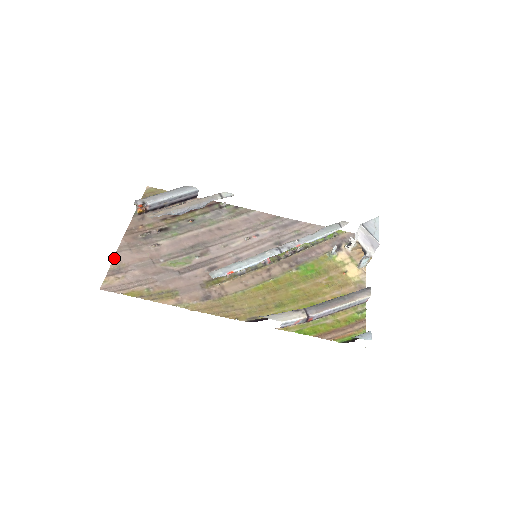
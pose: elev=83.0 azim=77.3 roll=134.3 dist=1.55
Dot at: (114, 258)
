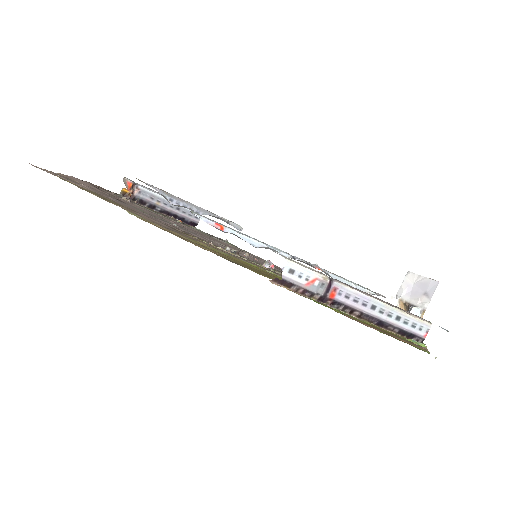
Dot at: occluded
